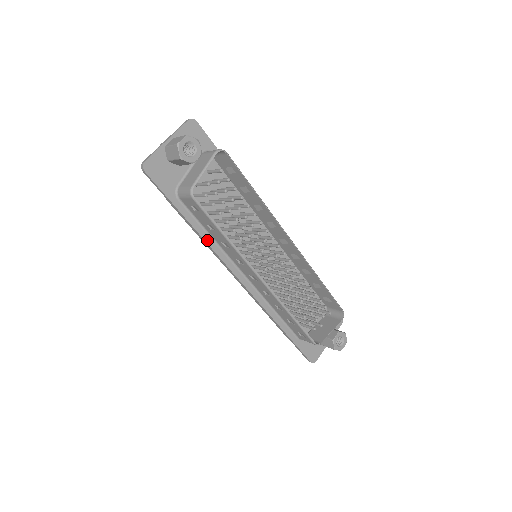
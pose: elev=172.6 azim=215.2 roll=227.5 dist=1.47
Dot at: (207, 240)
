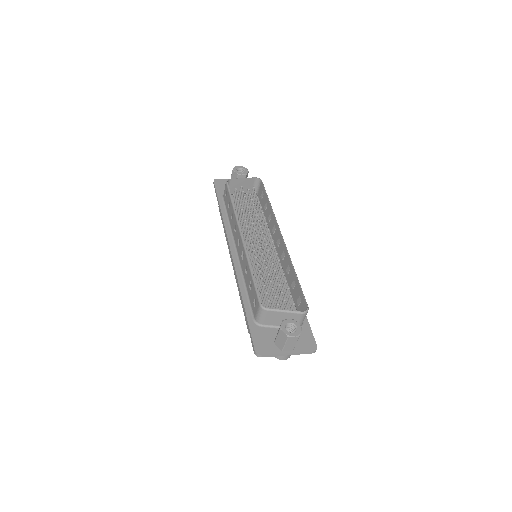
Dot at: (225, 220)
